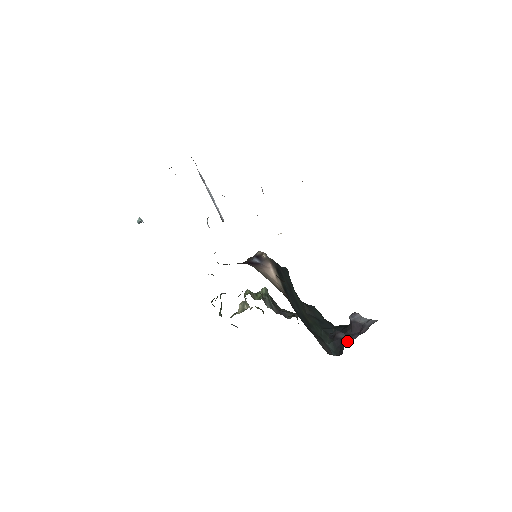
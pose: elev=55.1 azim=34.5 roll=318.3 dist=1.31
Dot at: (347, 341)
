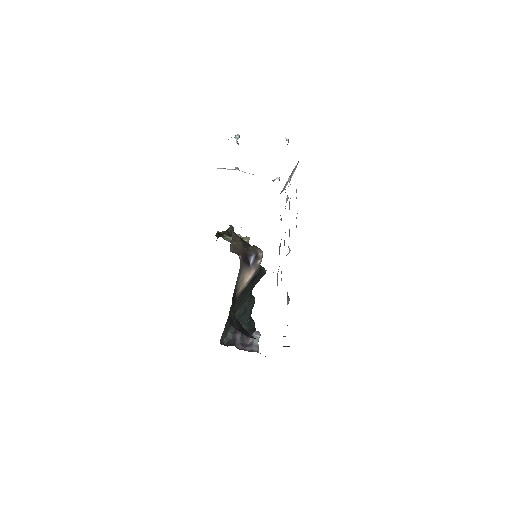
Dot at: (234, 345)
